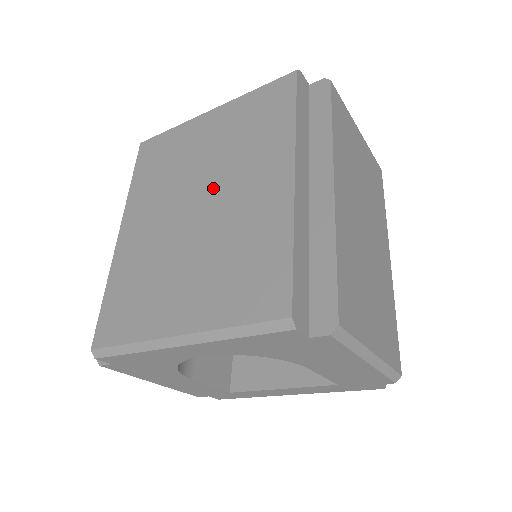
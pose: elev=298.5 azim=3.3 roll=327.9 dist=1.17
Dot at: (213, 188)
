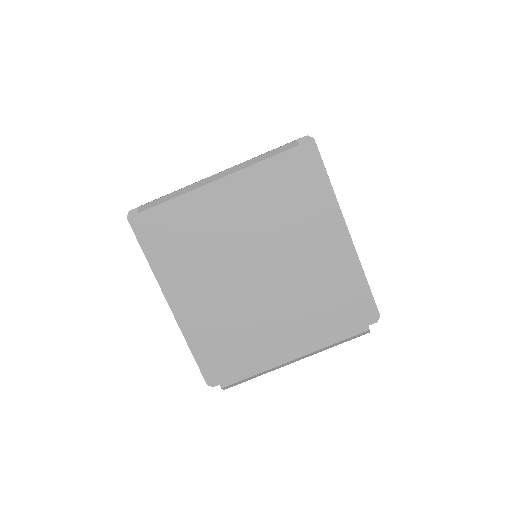
Dot at: (267, 257)
